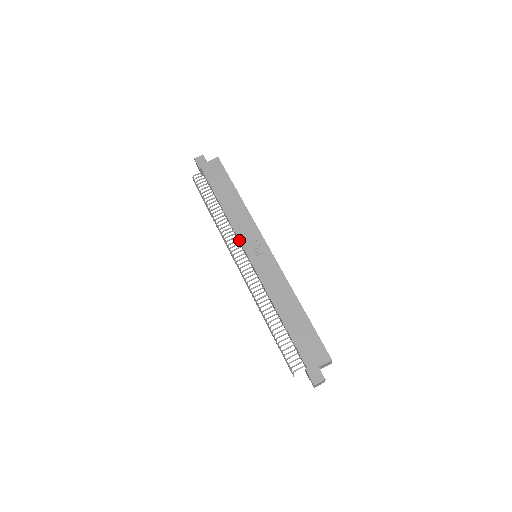
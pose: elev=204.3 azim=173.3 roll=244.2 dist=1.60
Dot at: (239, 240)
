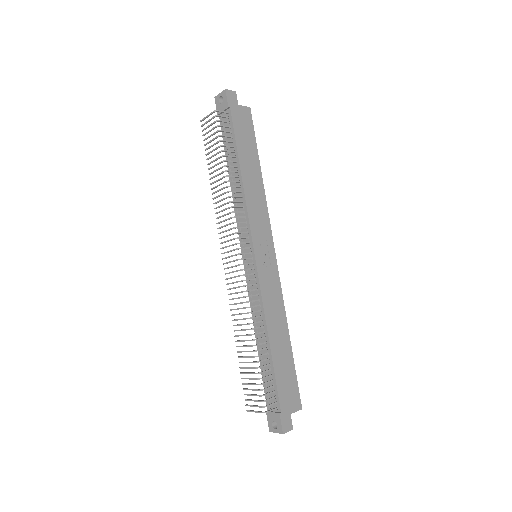
Dot at: (251, 229)
